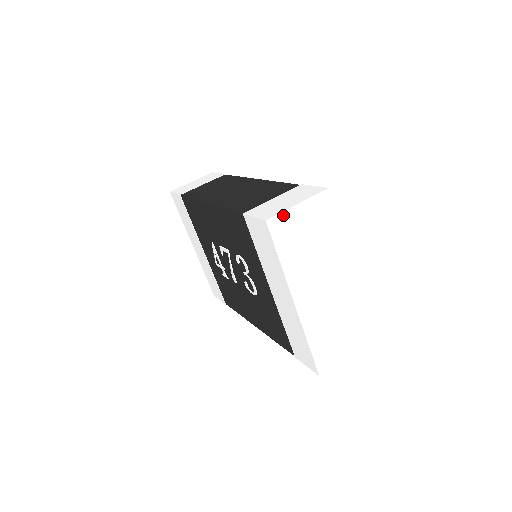
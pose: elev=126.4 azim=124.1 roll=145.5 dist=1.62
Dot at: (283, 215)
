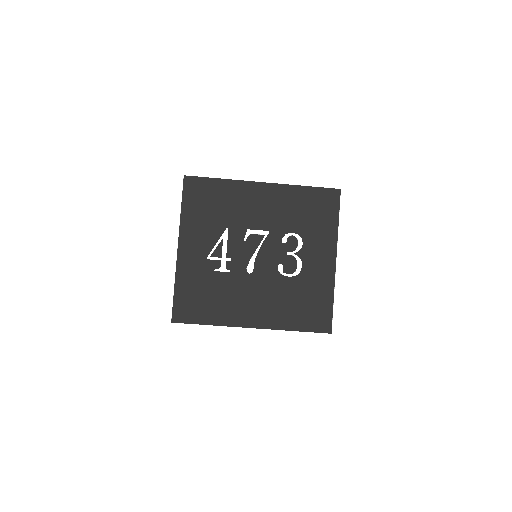
Dot at: occluded
